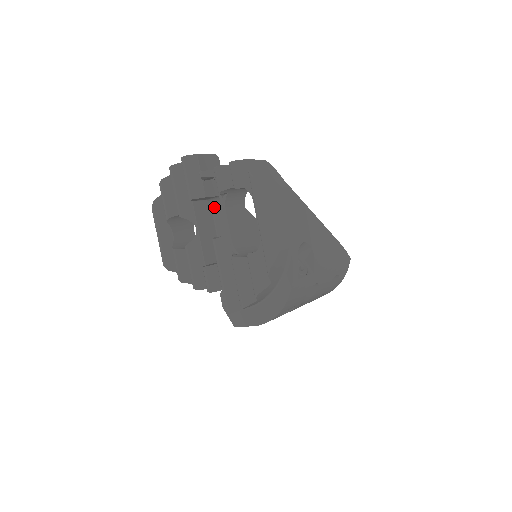
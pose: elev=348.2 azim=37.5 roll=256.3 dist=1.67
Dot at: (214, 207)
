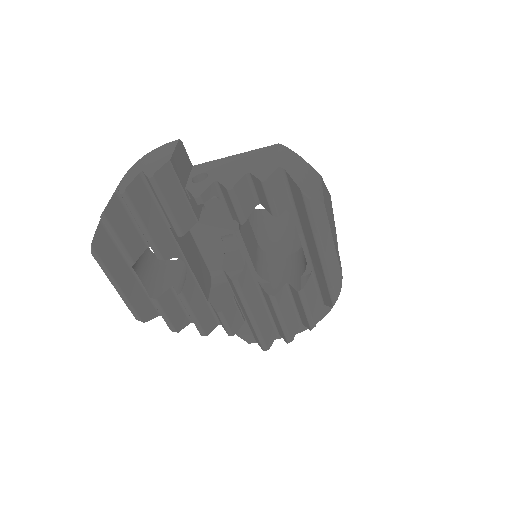
Dot at: occluded
